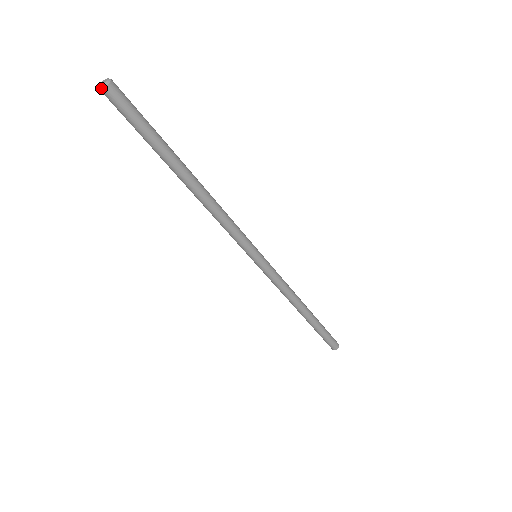
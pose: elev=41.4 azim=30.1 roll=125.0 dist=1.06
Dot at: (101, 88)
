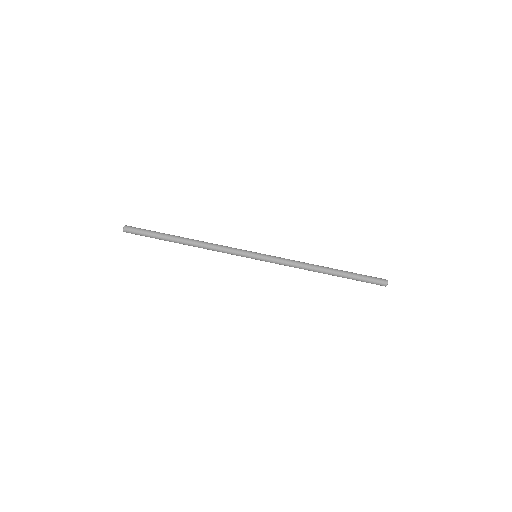
Dot at: (123, 230)
